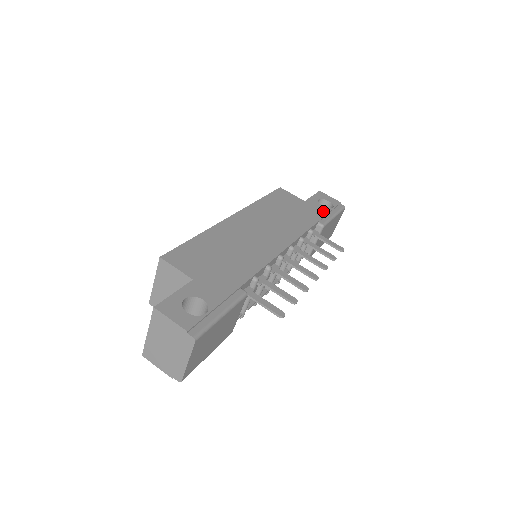
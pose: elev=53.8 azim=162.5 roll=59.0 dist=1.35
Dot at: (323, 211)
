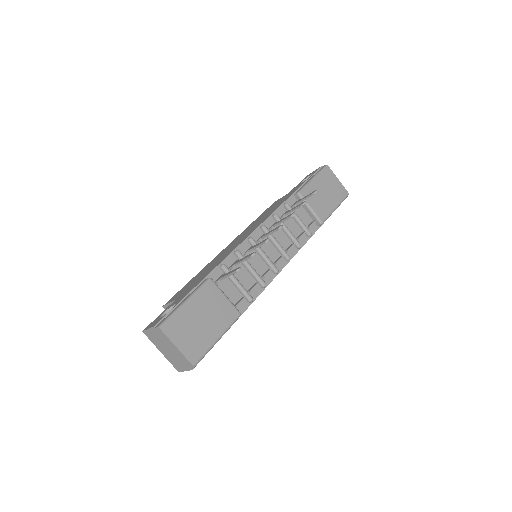
Dot at: (301, 184)
